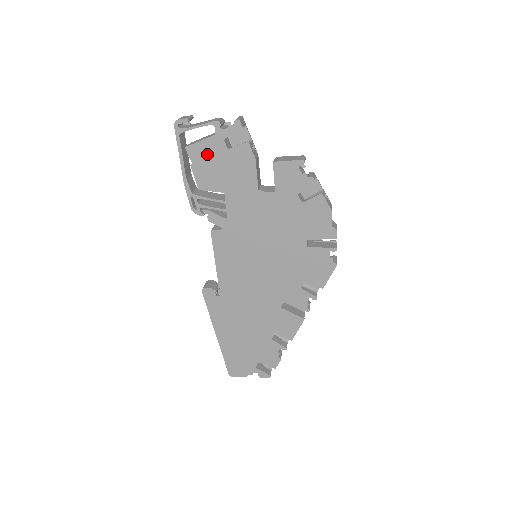
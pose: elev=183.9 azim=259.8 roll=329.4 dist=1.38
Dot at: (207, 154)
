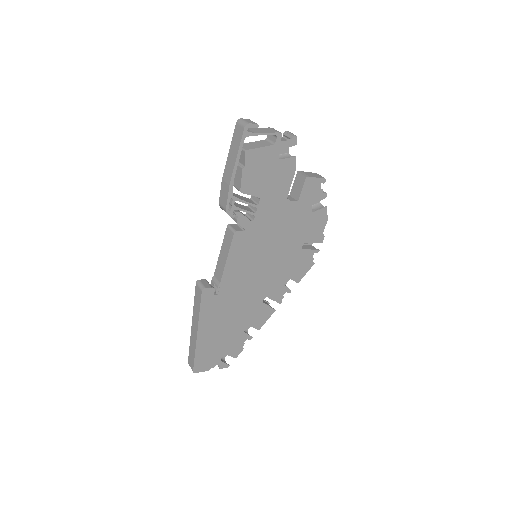
Dot at: (261, 161)
